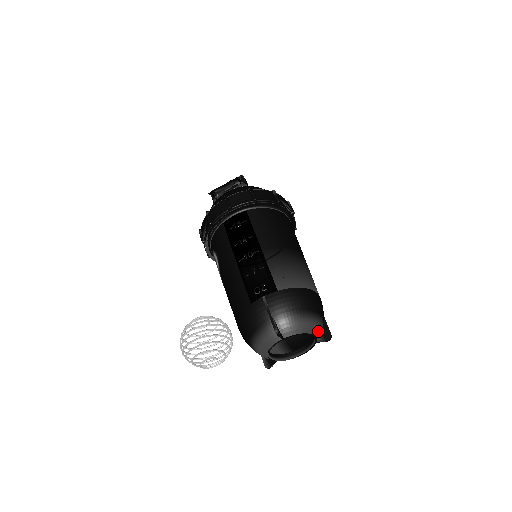
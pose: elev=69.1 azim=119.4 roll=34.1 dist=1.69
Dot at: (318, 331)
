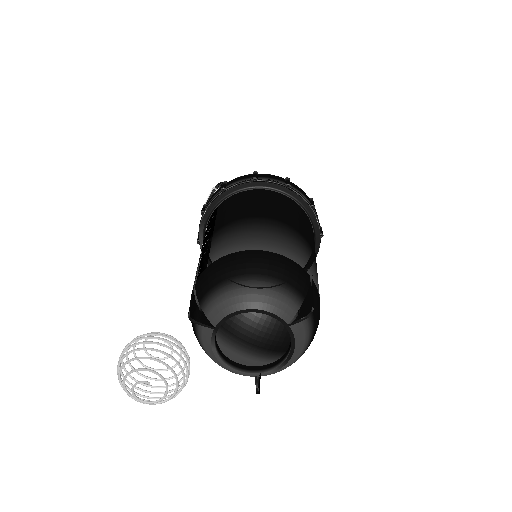
Dot at: (275, 304)
